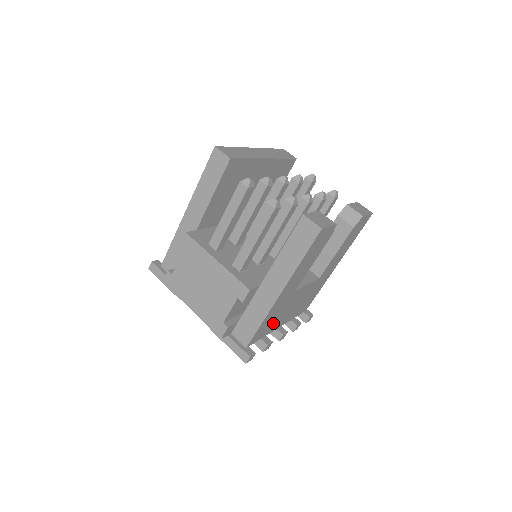
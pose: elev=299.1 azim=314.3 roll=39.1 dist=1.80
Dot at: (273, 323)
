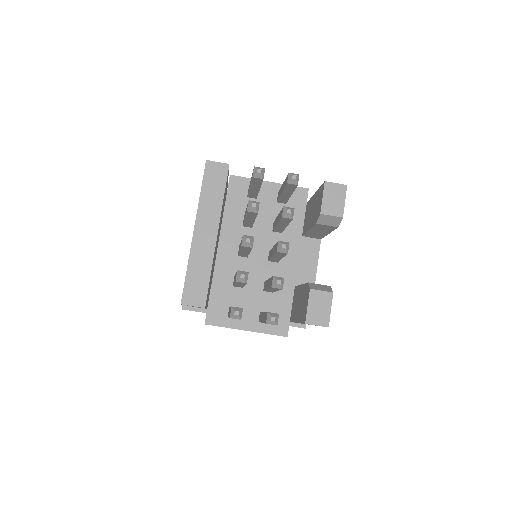
Dot at: occluded
